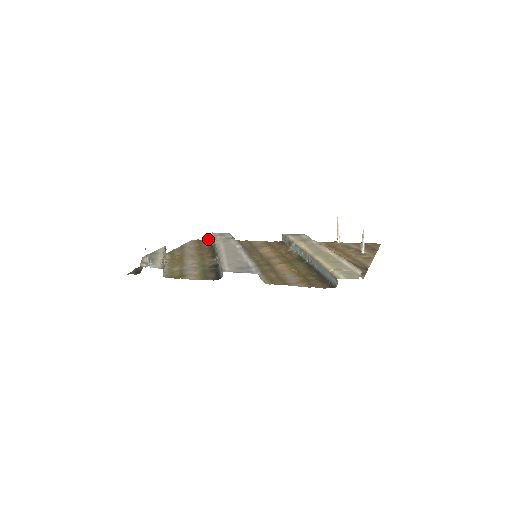
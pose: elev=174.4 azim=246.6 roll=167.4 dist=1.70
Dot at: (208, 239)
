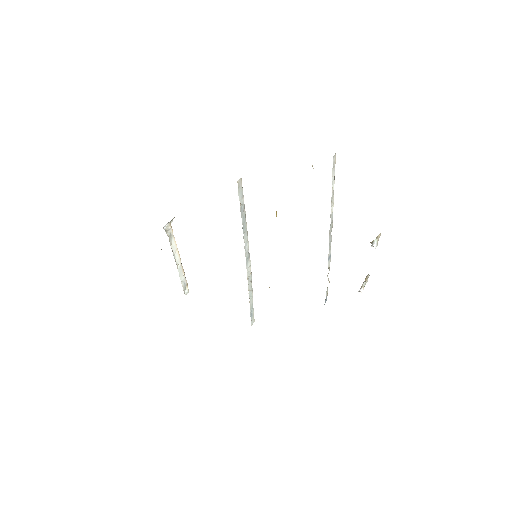
Dot at: occluded
